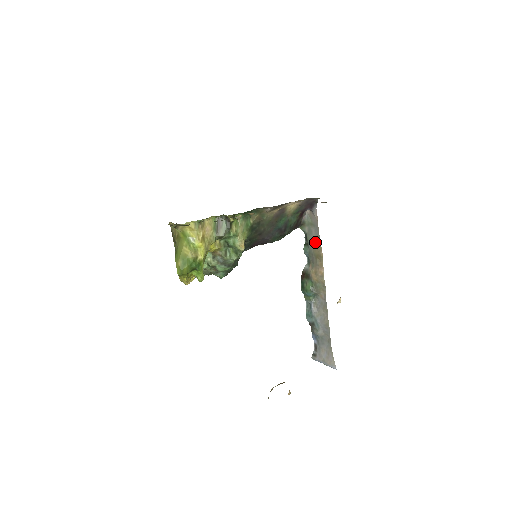
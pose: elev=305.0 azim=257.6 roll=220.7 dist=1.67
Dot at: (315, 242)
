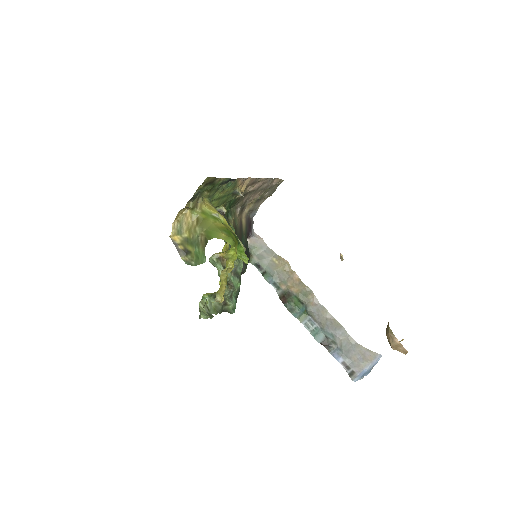
Dot at: (272, 260)
